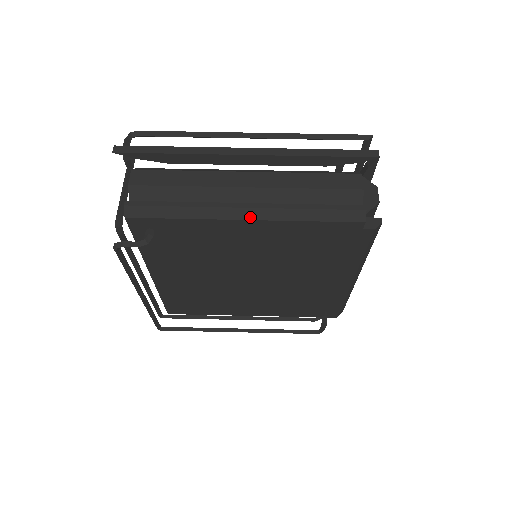
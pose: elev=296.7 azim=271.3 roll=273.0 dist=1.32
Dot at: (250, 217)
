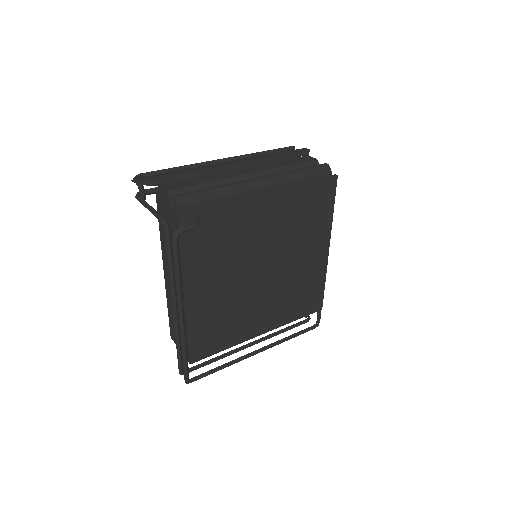
Dot at: (265, 185)
